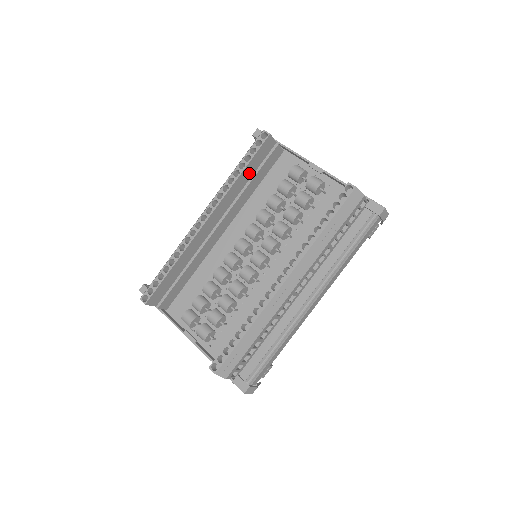
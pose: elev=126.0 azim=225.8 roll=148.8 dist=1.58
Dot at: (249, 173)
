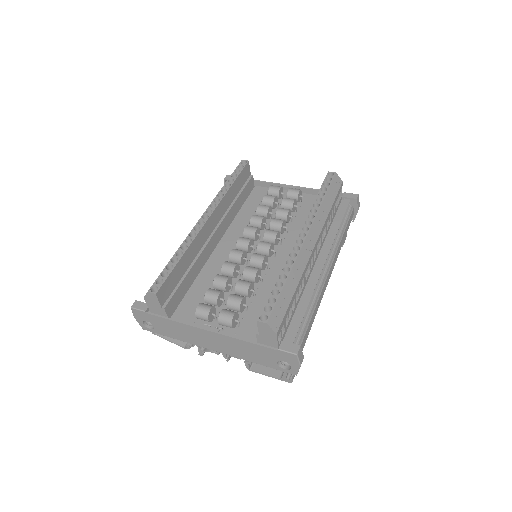
Dot at: (235, 190)
